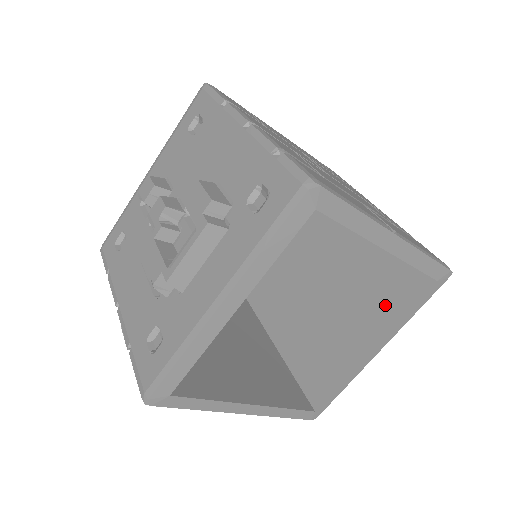
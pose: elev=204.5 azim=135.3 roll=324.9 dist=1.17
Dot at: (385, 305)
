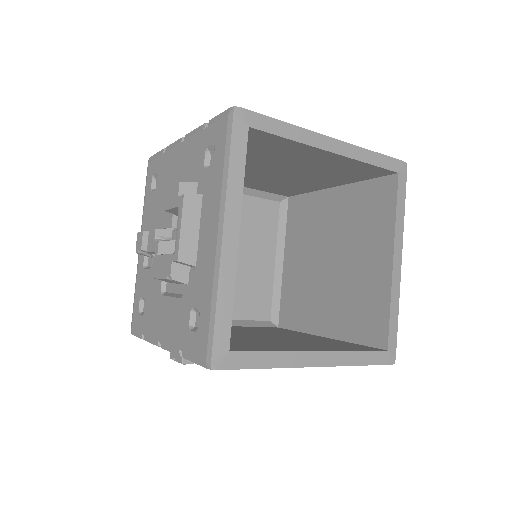
Dot at: (378, 223)
